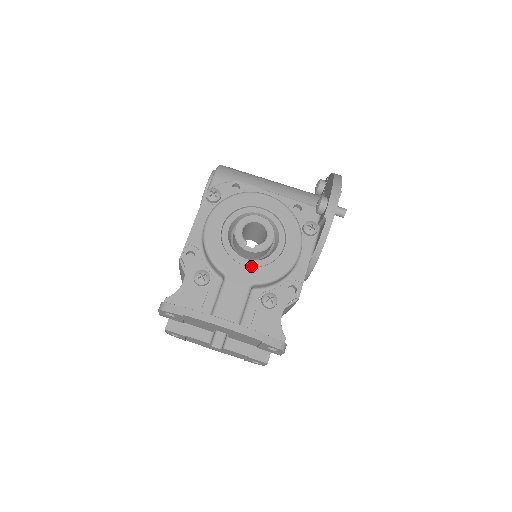
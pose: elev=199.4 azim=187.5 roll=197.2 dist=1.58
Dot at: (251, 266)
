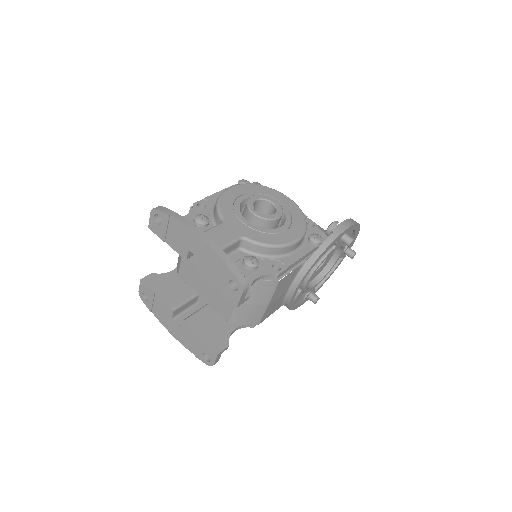
Dot at: (249, 227)
